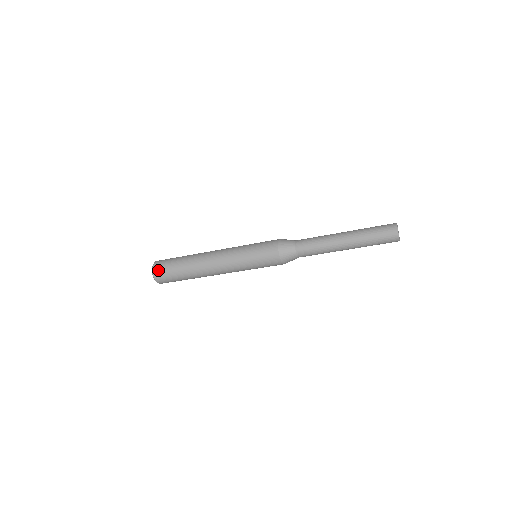
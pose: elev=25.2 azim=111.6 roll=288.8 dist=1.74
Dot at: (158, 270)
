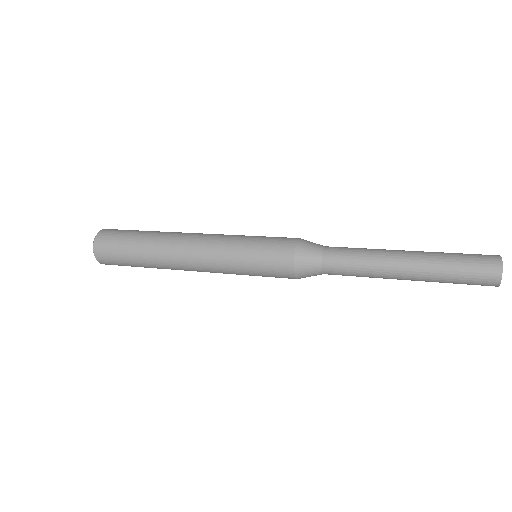
Dot at: (105, 261)
